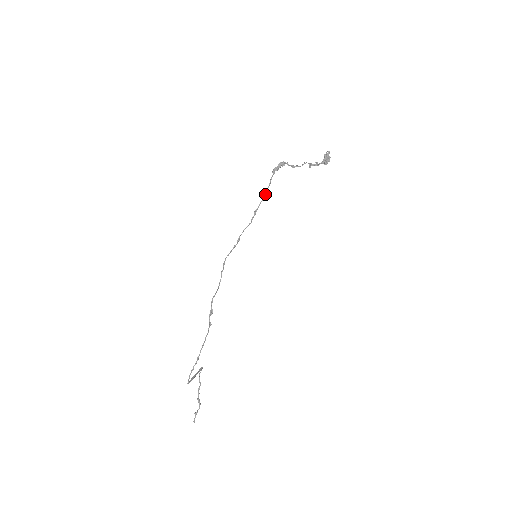
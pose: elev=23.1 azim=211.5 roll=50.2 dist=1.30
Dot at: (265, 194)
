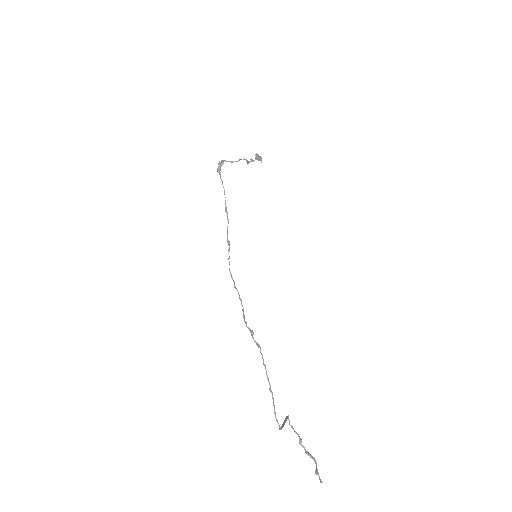
Dot at: (224, 192)
